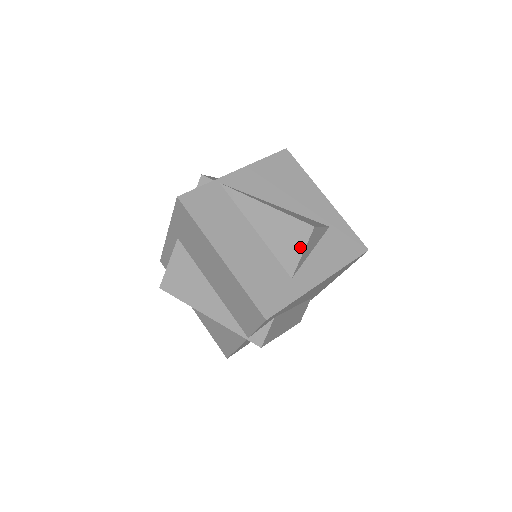
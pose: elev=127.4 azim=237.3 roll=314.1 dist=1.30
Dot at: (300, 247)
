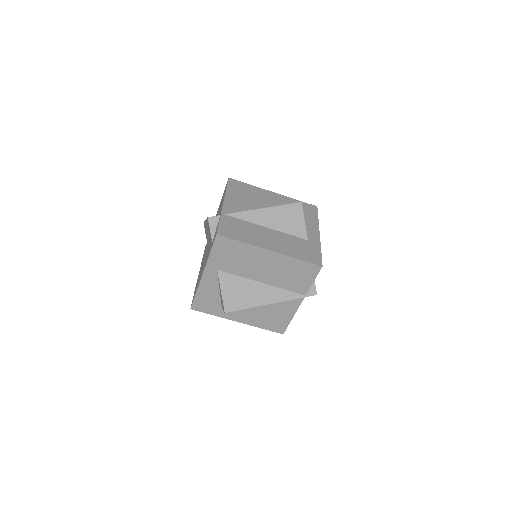
Dot at: (301, 219)
